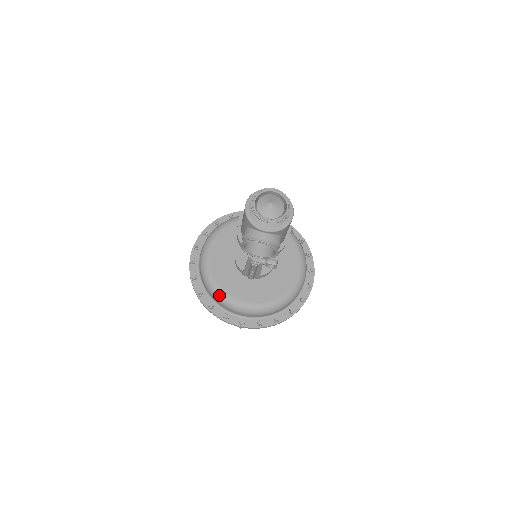
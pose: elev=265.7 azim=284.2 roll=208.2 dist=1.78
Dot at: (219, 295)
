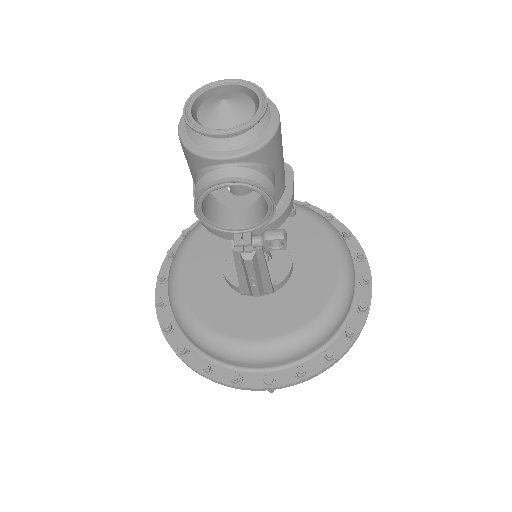
Dot at: (211, 342)
